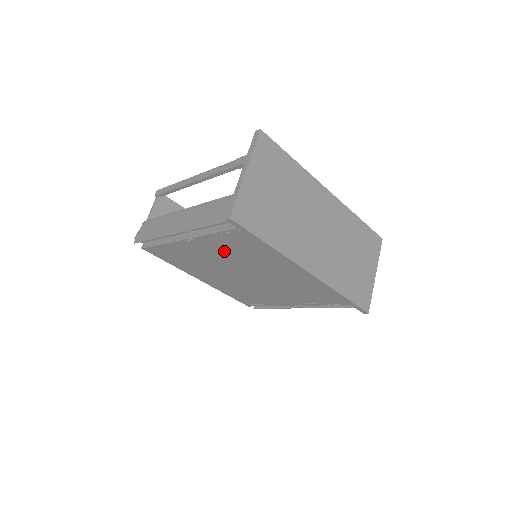
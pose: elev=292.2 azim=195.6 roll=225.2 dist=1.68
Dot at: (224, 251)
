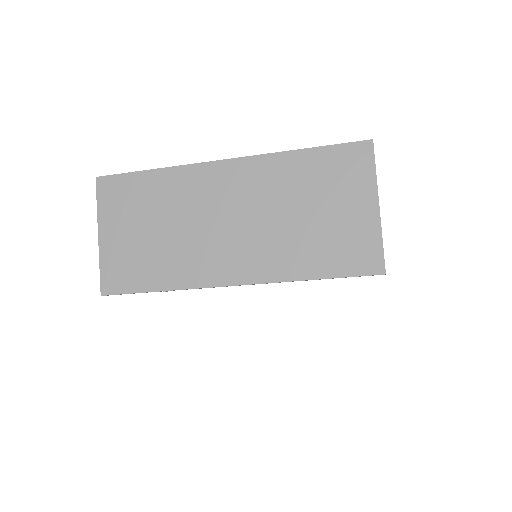
Dot at: occluded
